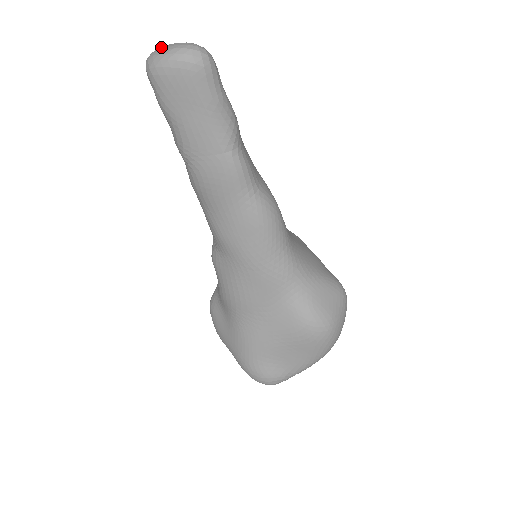
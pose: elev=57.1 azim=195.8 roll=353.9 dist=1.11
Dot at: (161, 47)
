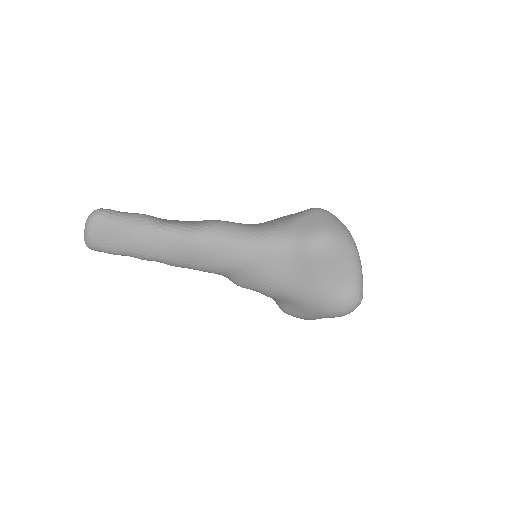
Dot at: occluded
